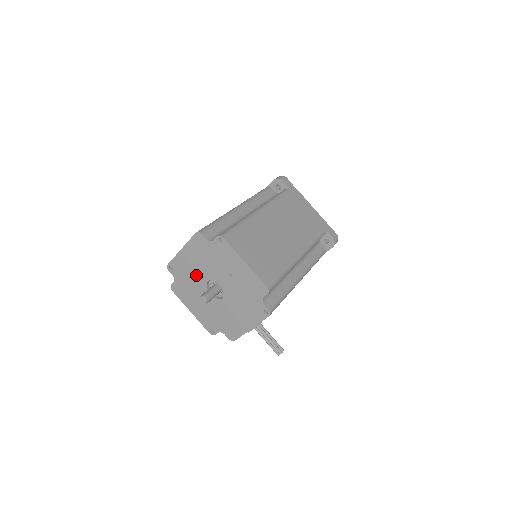
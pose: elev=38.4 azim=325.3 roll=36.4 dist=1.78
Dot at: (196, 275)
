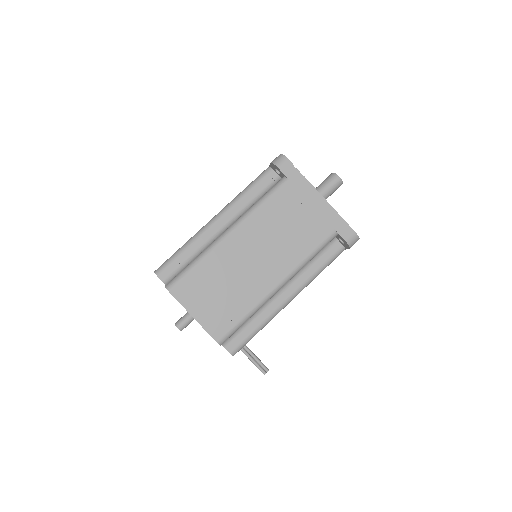
Dot at: occluded
